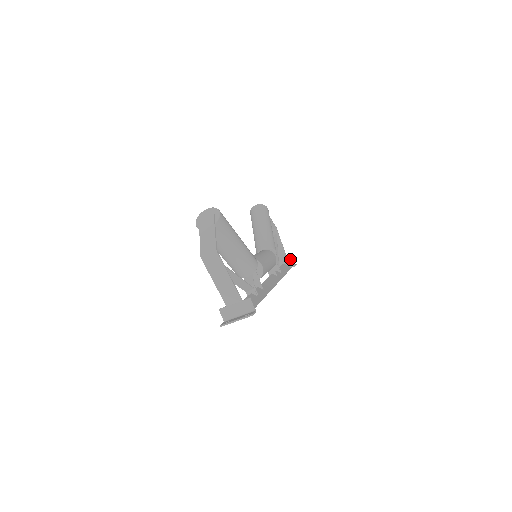
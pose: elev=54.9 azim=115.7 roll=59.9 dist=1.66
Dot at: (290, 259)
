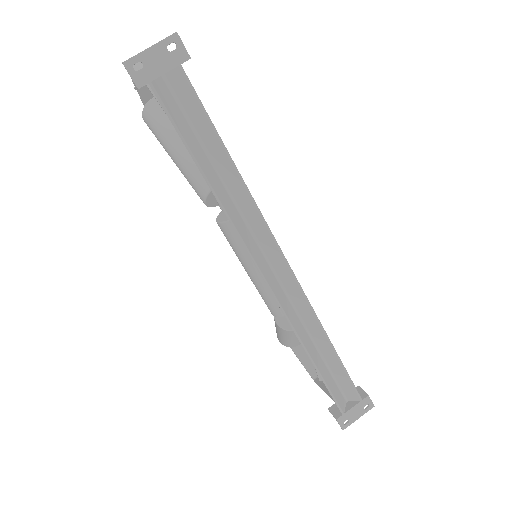
Dot at: occluded
